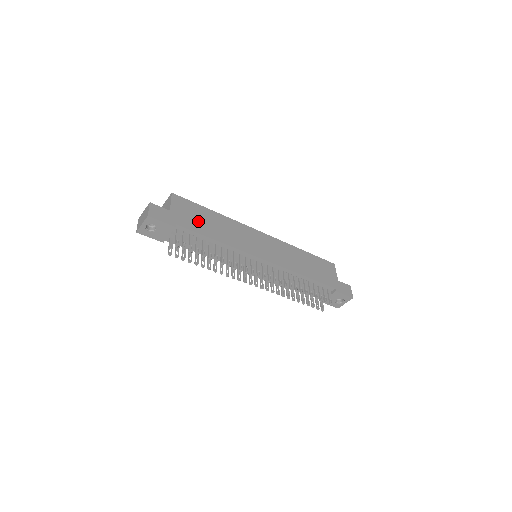
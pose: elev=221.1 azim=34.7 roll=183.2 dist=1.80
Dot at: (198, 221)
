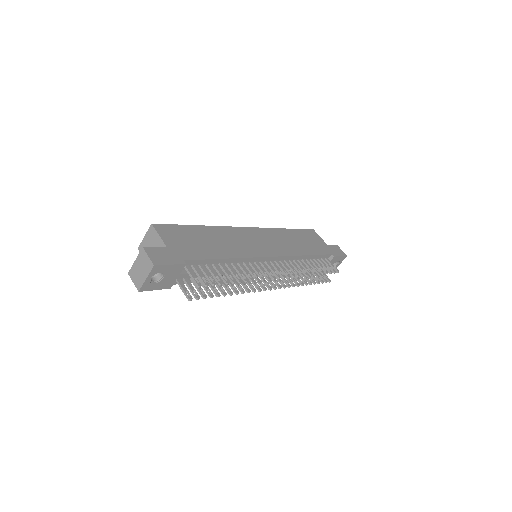
Dot at: (197, 245)
